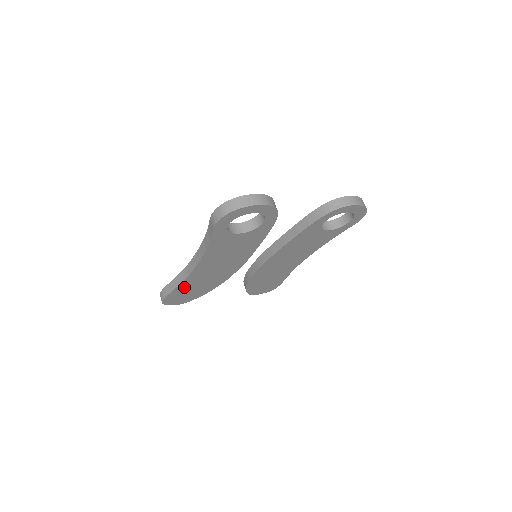
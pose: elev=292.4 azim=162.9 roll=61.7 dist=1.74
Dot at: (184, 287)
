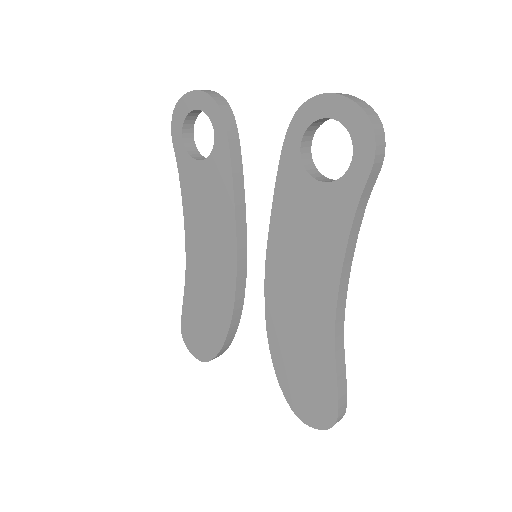
Dot at: (192, 301)
